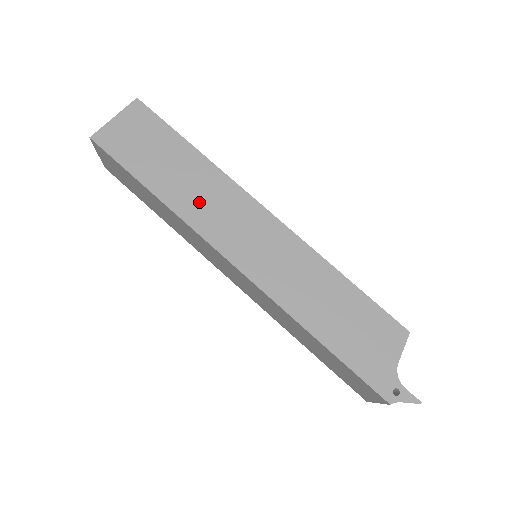
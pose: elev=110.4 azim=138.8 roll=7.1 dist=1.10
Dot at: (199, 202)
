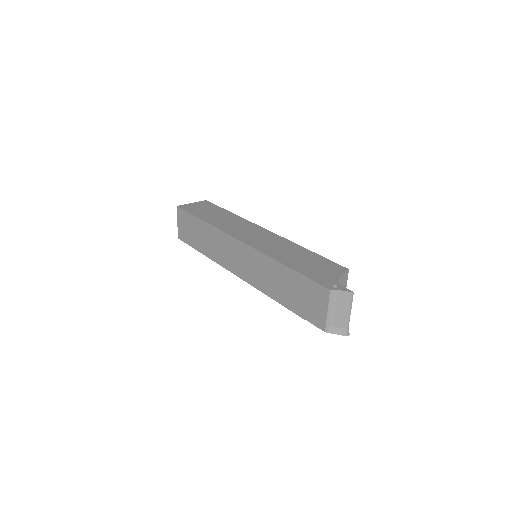
Dot at: (227, 224)
